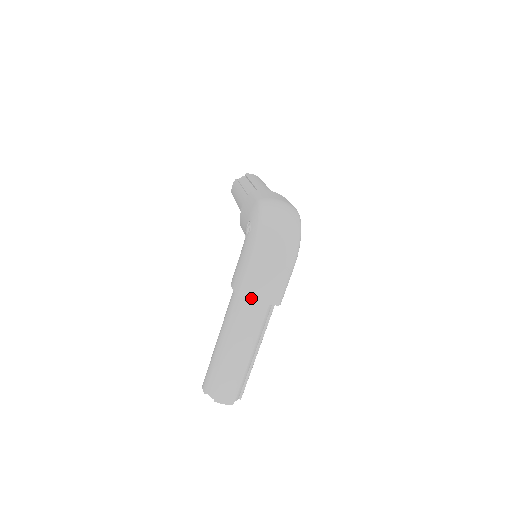
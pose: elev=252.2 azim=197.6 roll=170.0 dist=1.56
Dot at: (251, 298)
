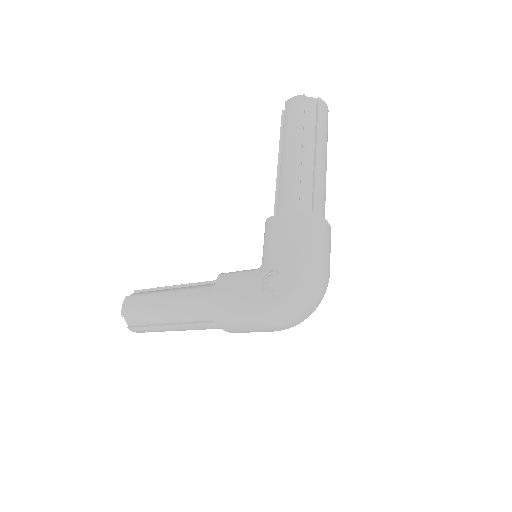
Dot at: (223, 328)
